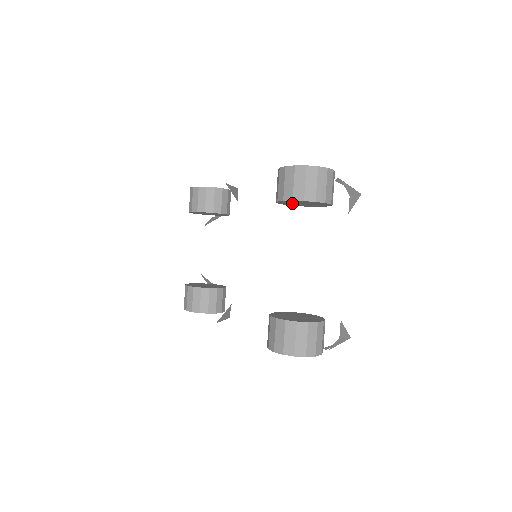
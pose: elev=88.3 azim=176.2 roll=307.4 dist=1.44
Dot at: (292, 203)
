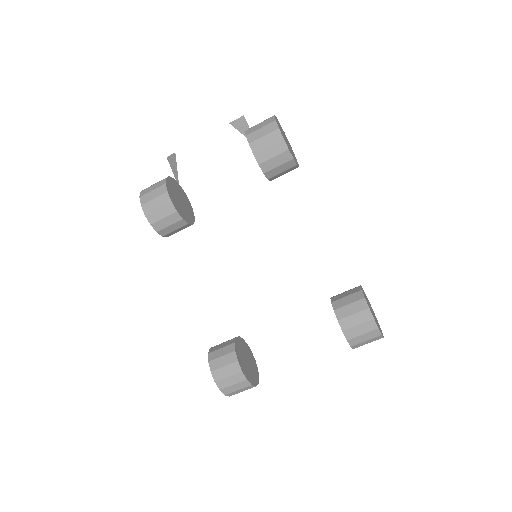
Dot at: occluded
